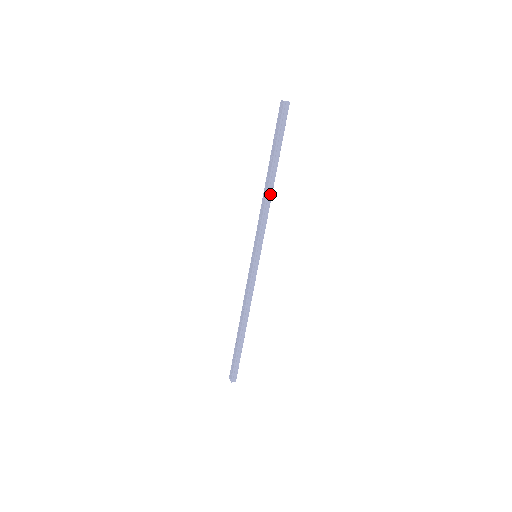
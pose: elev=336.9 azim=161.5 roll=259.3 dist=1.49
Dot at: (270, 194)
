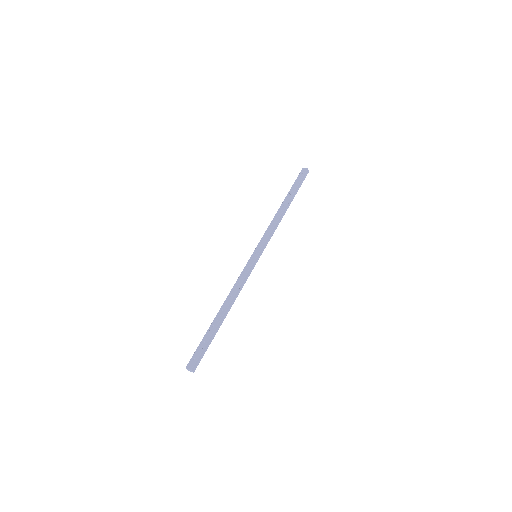
Dot at: (282, 216)
